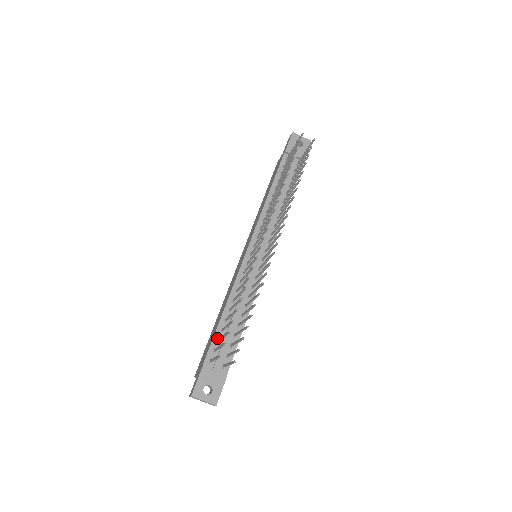
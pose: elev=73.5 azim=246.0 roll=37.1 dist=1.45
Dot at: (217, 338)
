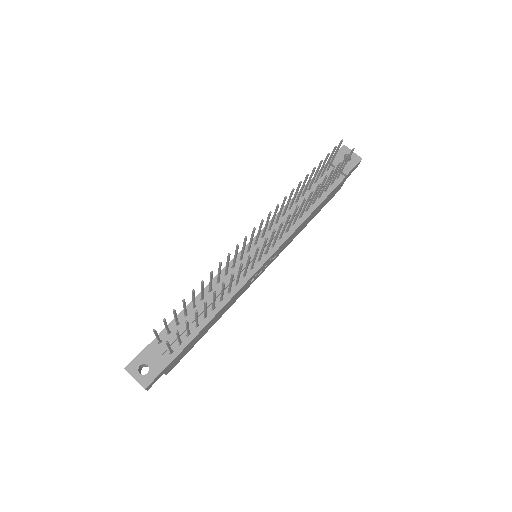
Dot at: occluded
